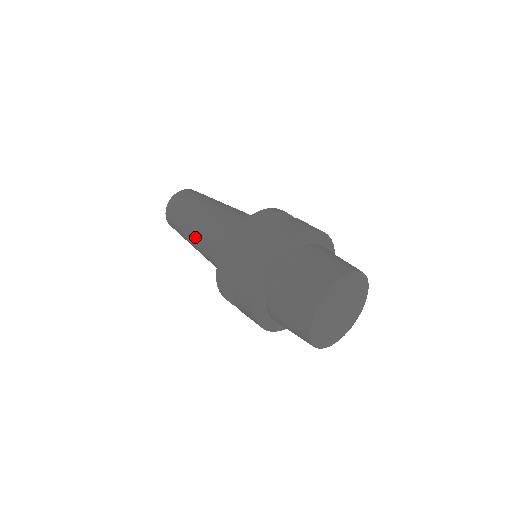
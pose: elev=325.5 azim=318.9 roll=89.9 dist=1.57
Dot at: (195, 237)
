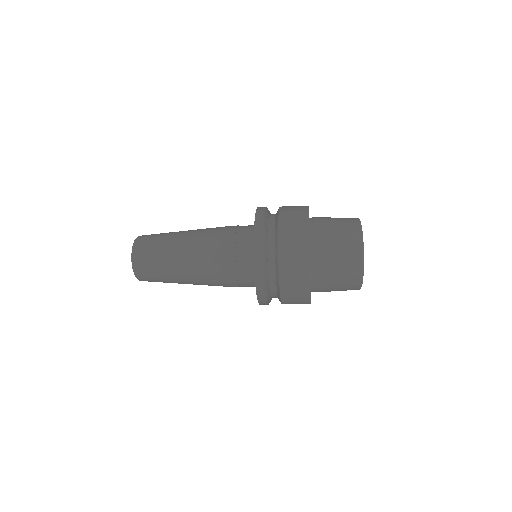
Dot at: (194, 242)
